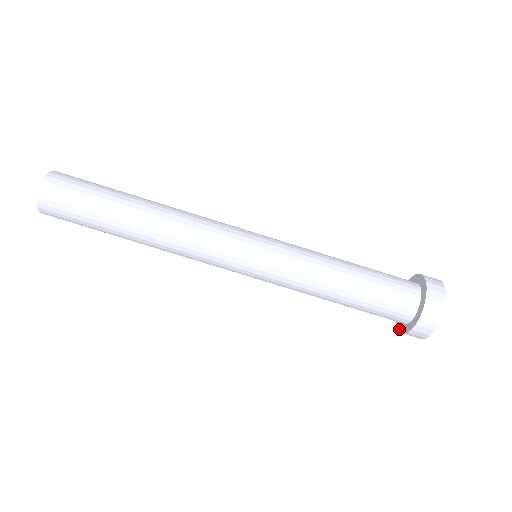
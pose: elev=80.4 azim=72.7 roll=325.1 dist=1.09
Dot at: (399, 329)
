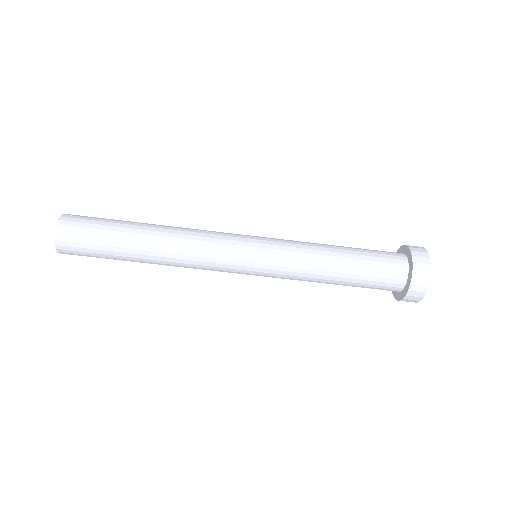
Dot at: (403, 296)
